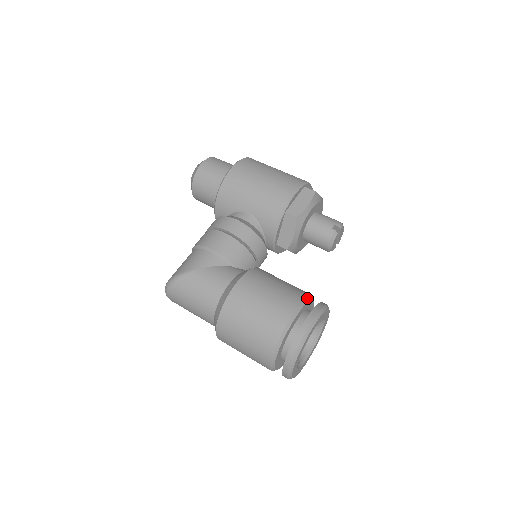
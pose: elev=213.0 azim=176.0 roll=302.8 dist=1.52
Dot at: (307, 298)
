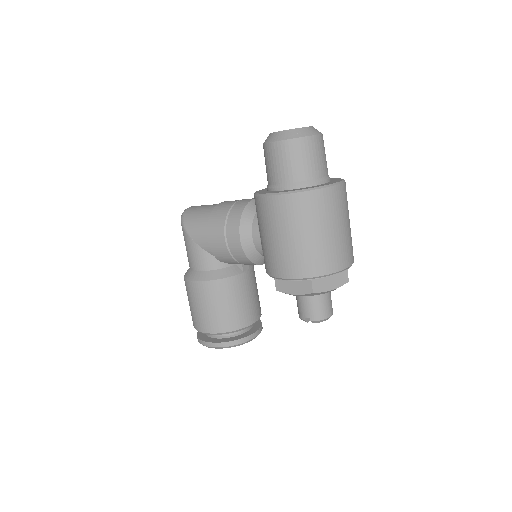
Dot at: (229, 332)
